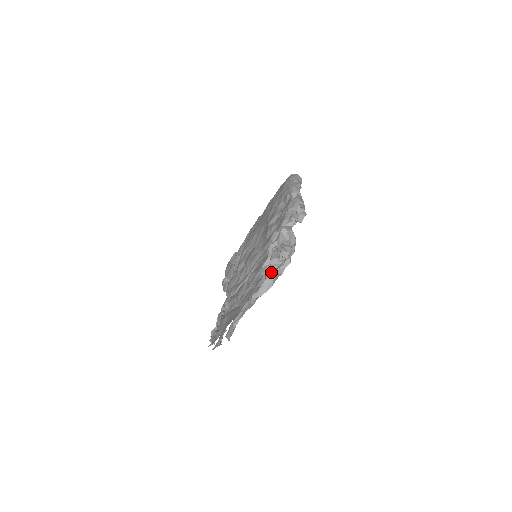
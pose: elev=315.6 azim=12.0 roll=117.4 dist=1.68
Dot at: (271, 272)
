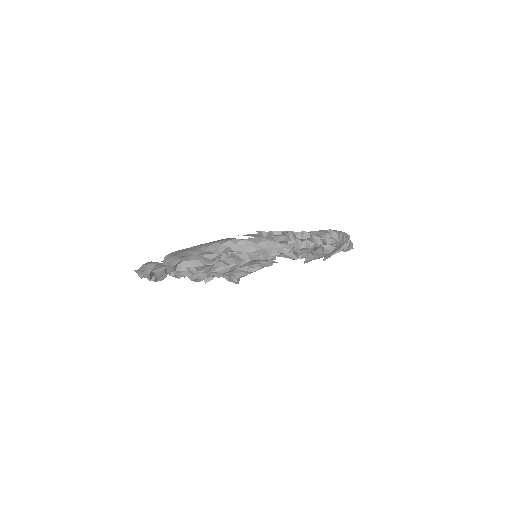
Dot at: (265, 234)
